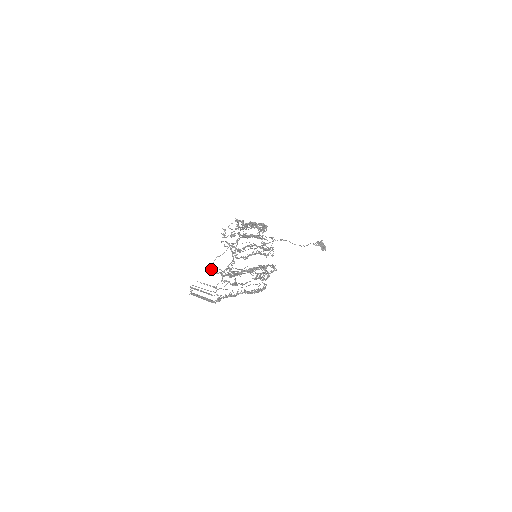
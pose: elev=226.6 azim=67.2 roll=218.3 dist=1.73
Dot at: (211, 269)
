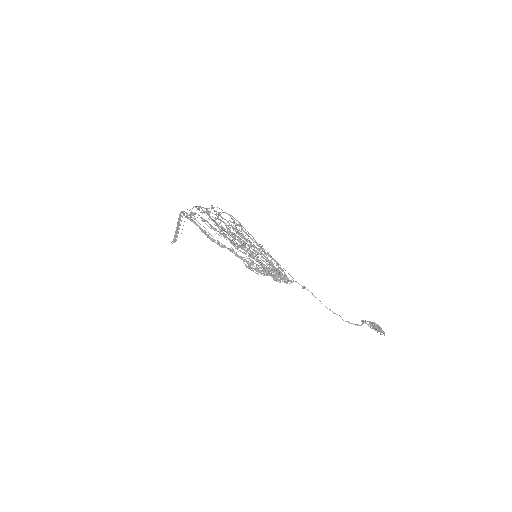
Dot at: occluded
